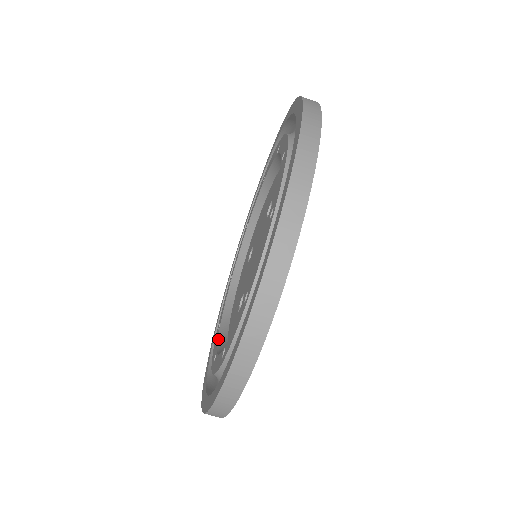
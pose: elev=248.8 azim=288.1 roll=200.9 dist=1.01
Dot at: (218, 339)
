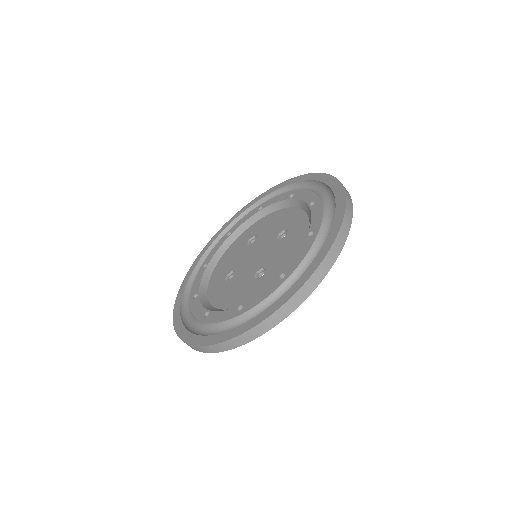
Dot at: (202, 280)
